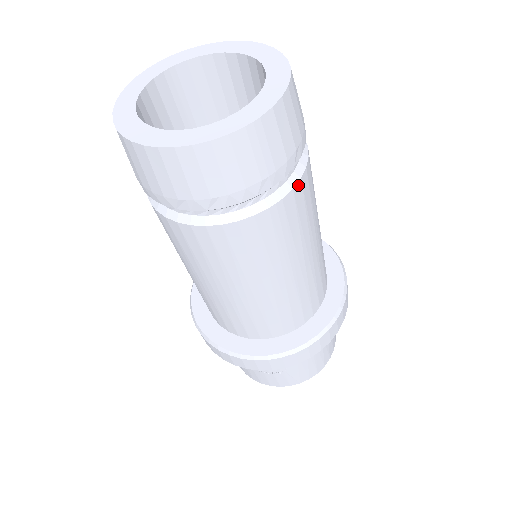
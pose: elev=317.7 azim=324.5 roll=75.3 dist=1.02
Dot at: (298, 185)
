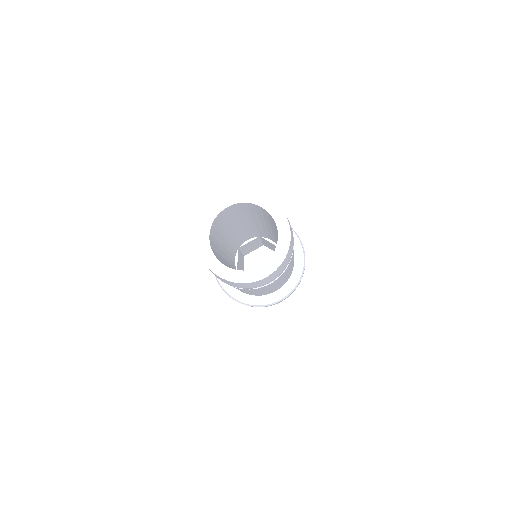
Dot at: occluded
